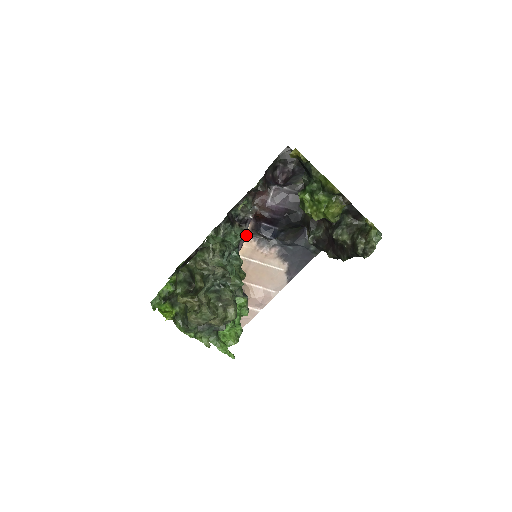
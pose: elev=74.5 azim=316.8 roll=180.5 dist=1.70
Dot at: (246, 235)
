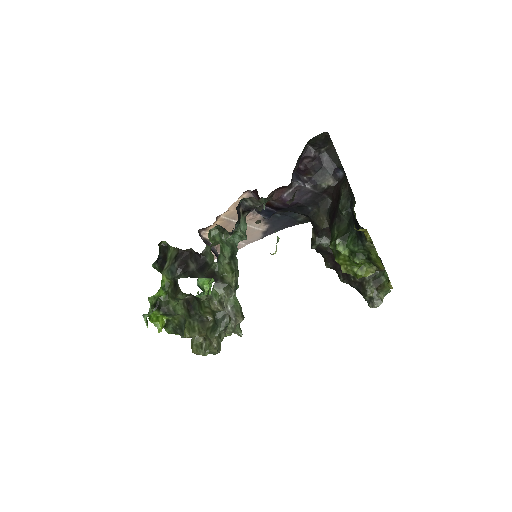
Dot at: (238, 201)
